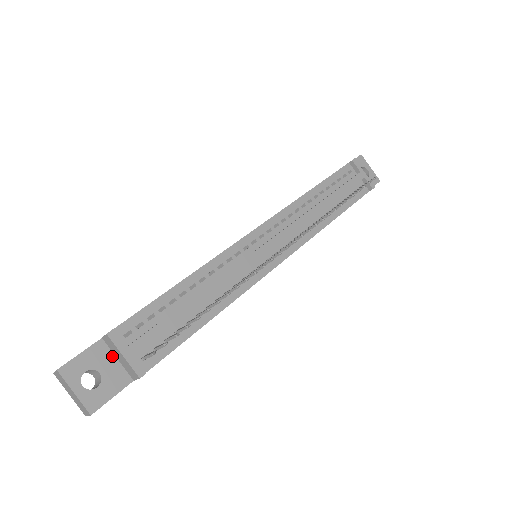
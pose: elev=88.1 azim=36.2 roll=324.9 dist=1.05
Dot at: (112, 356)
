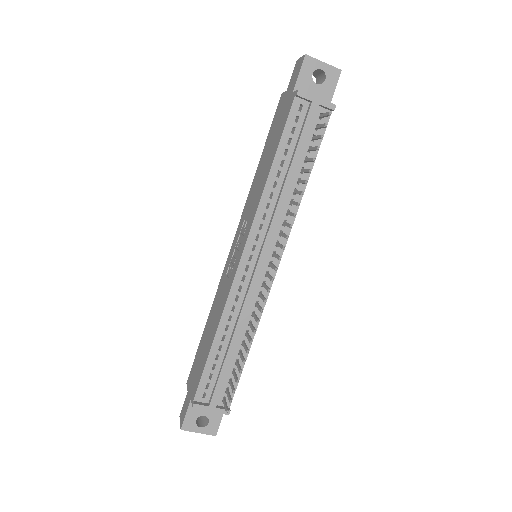
Dot at: occluded
